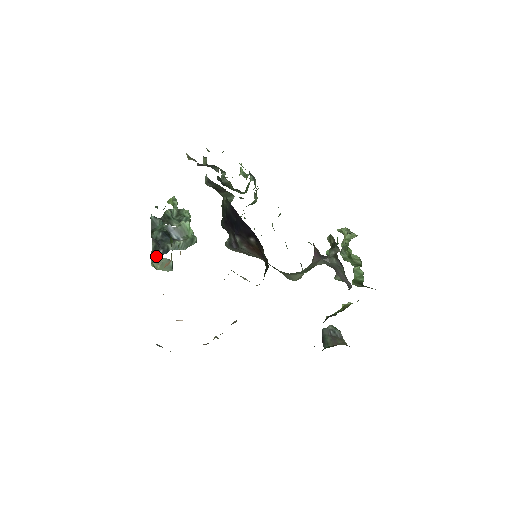
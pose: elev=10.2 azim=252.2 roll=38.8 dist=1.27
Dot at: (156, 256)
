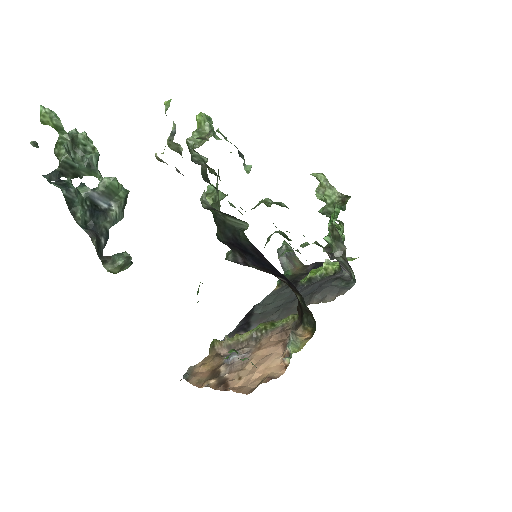
Dot at: (102, 252)
